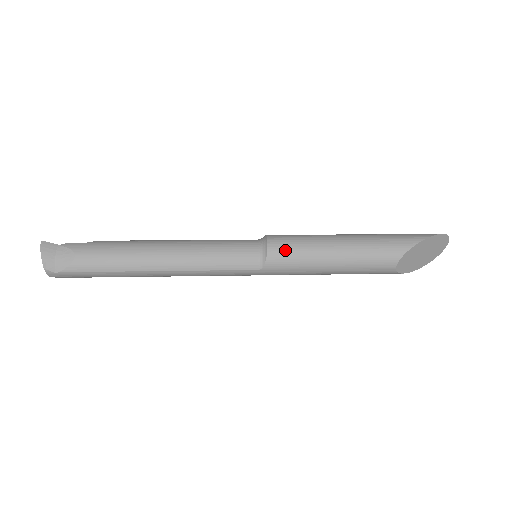
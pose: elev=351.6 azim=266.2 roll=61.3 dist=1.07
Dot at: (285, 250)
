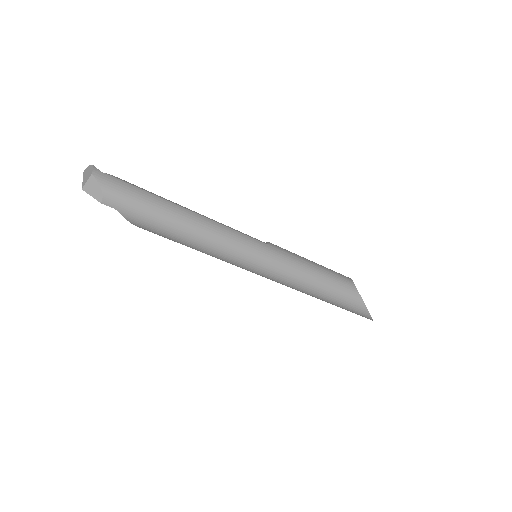
Dot at: occluded
